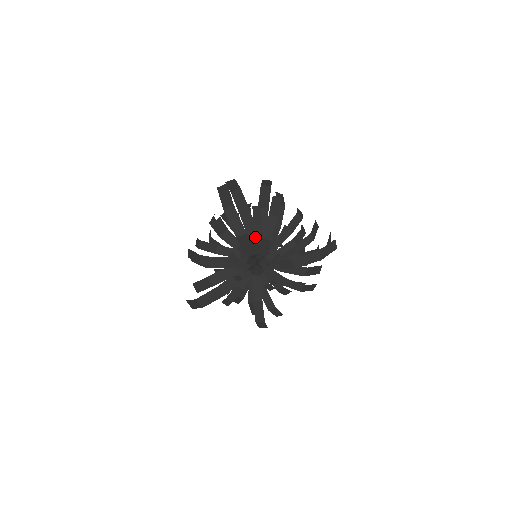
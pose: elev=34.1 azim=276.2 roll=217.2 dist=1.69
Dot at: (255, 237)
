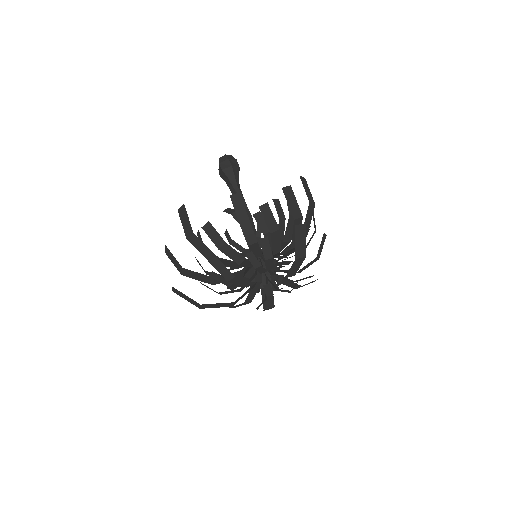
Dot at: (241, 286)
